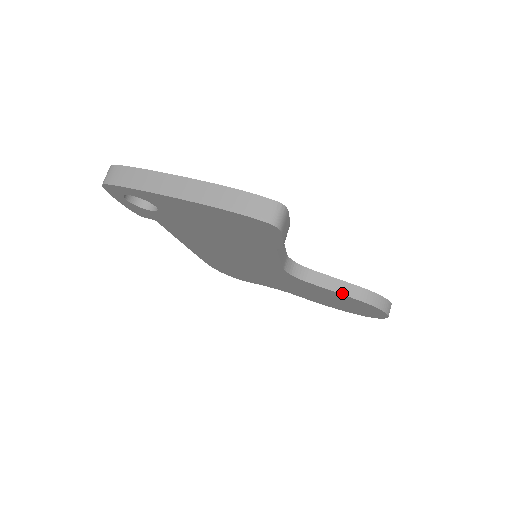
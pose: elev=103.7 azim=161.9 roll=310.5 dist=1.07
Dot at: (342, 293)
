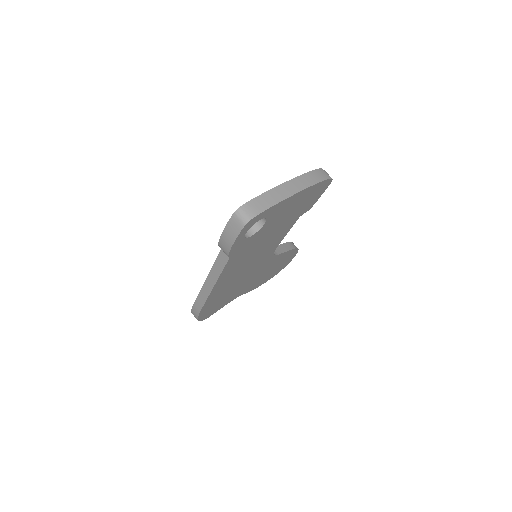
Dot at: (288, 250)
